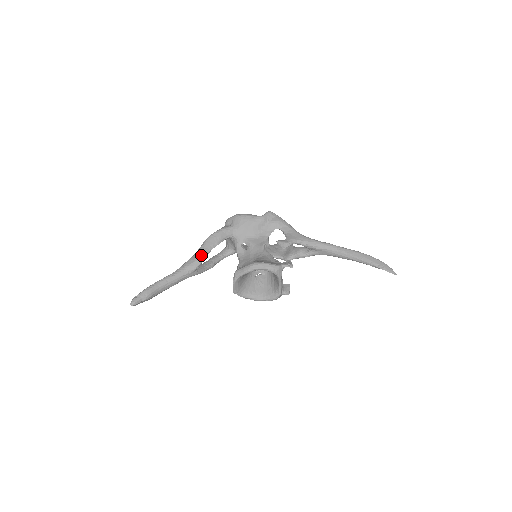
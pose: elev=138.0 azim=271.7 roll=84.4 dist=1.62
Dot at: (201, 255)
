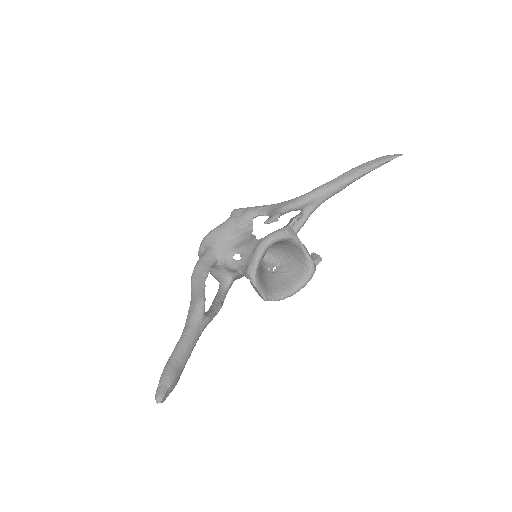
Dot at: (198, 295)
